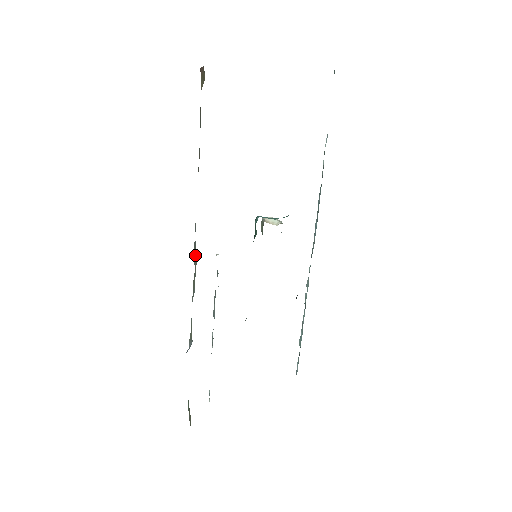
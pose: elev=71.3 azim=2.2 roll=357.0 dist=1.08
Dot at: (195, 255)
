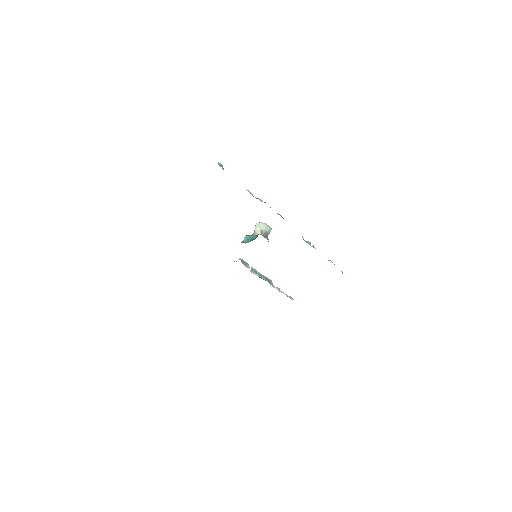
Dot at: occluded
